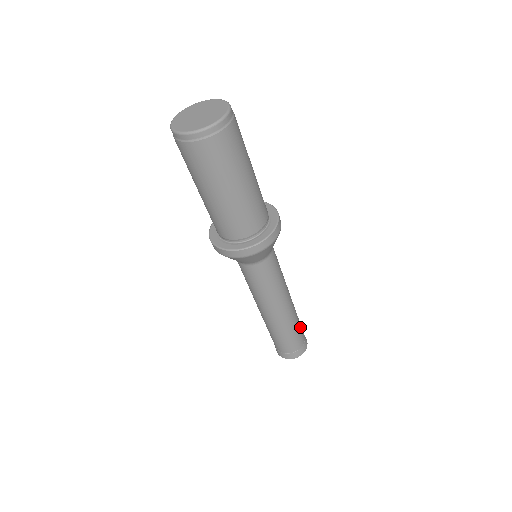
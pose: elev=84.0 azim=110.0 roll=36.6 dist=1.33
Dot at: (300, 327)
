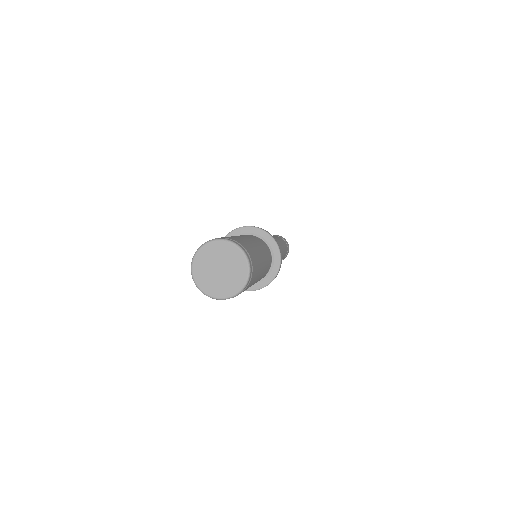
Dot at: (285, 253)
